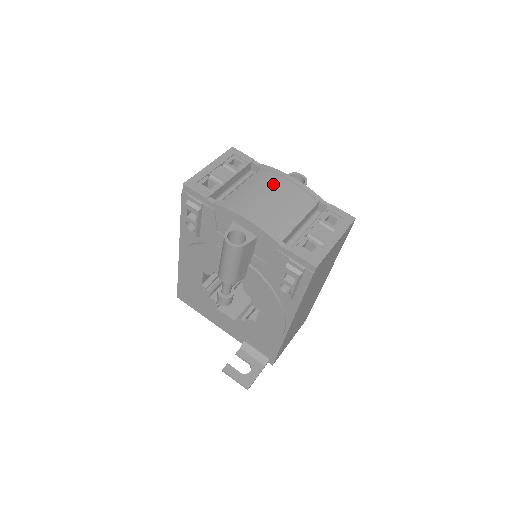
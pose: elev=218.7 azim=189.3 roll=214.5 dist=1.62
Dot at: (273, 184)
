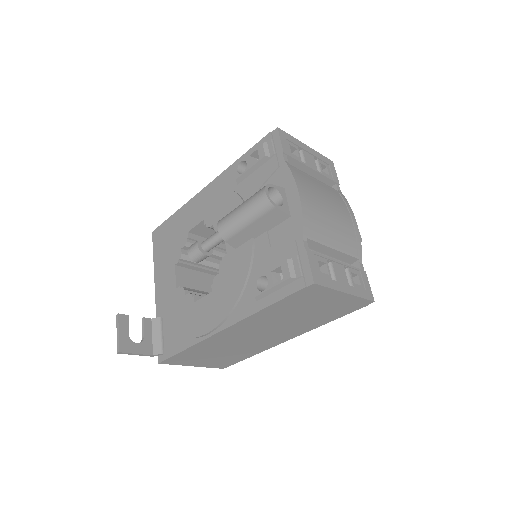
Dot at: (339, 207)
